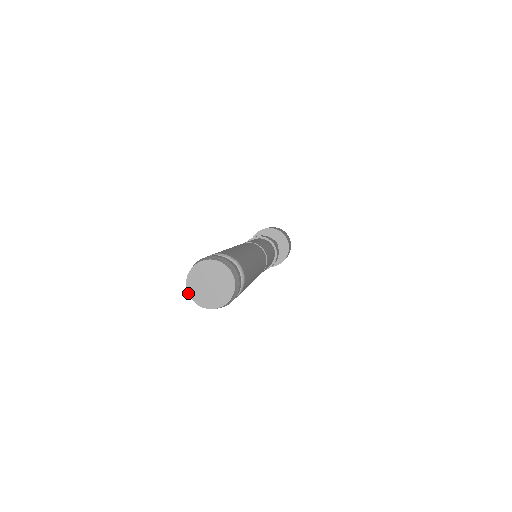
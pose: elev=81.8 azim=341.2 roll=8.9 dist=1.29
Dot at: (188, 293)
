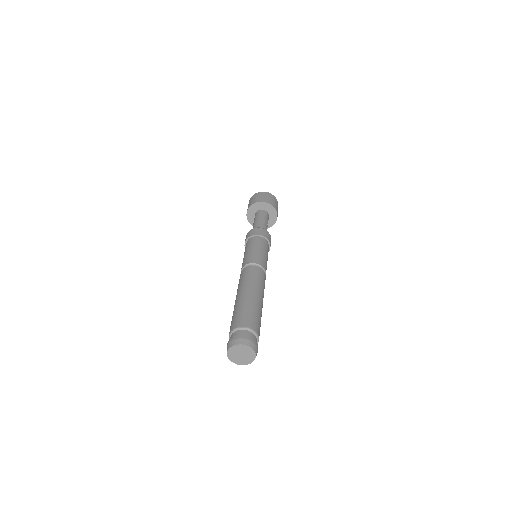
Dot at: (227, 352)
